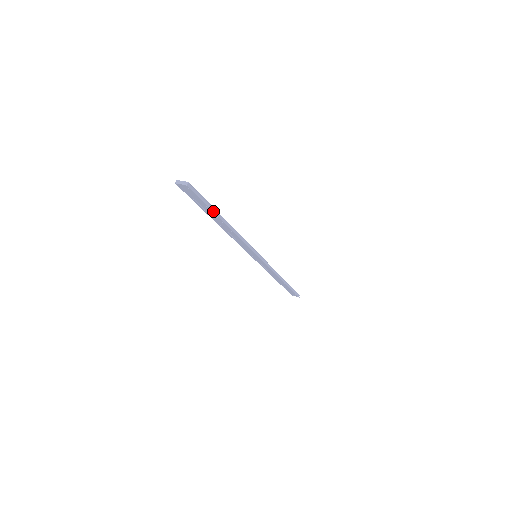
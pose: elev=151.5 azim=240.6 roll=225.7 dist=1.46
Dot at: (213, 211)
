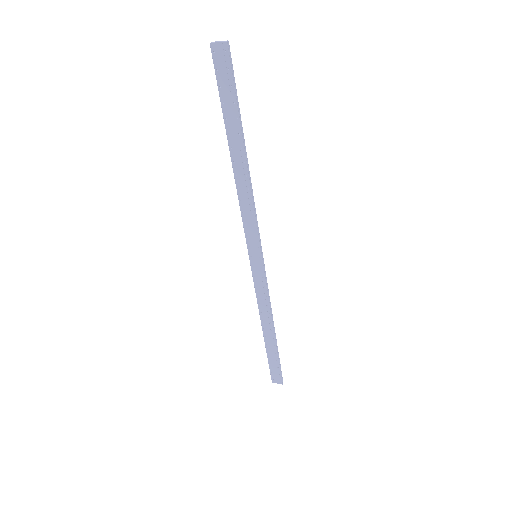
Dot at: (239, 115)
